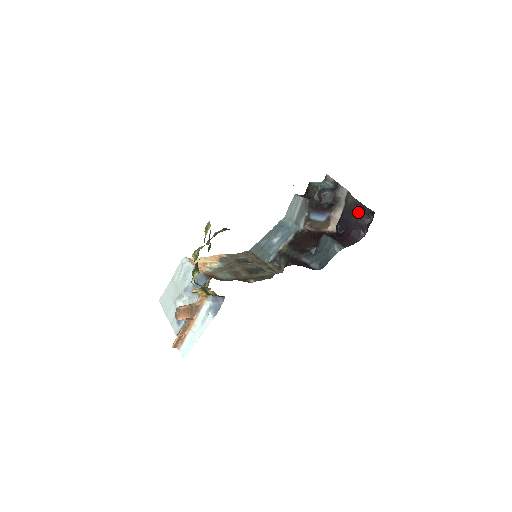
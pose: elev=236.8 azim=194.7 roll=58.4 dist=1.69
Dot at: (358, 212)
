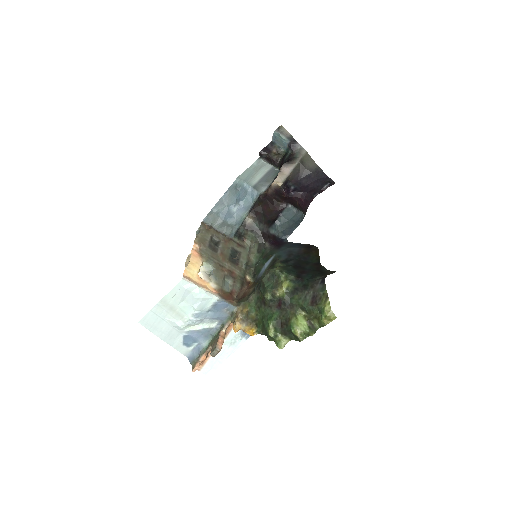
Dot at: (318, 179)
